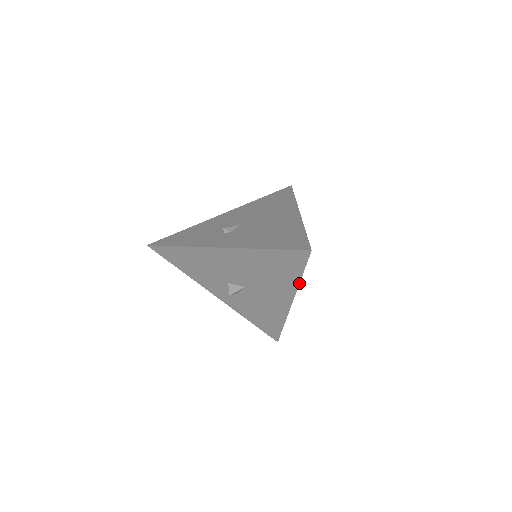
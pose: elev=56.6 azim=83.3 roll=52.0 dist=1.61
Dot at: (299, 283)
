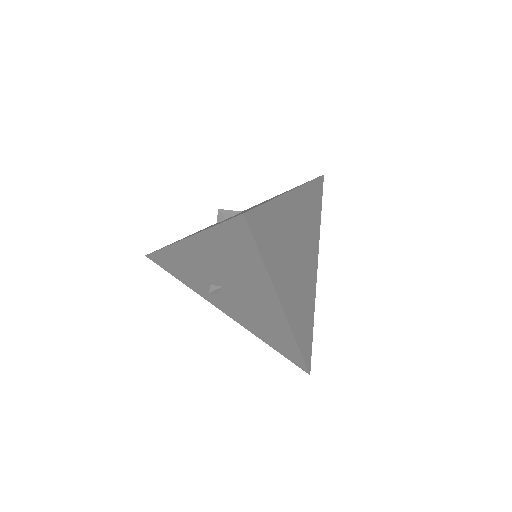
Dot at: occluded
